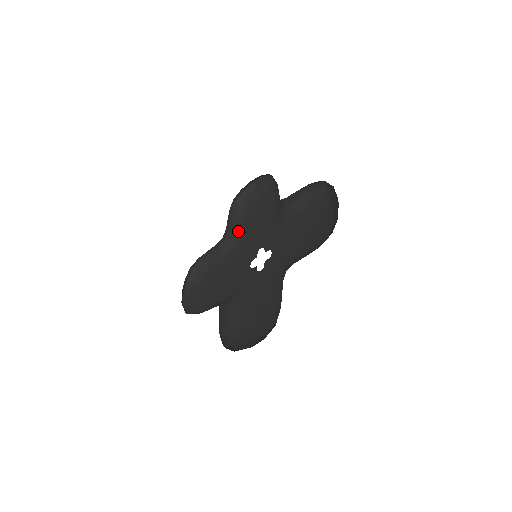
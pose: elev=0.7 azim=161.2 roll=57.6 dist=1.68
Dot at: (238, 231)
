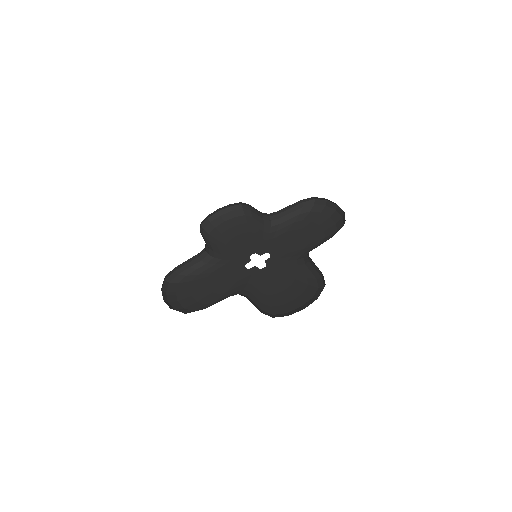
Dot at: (212, 248)
